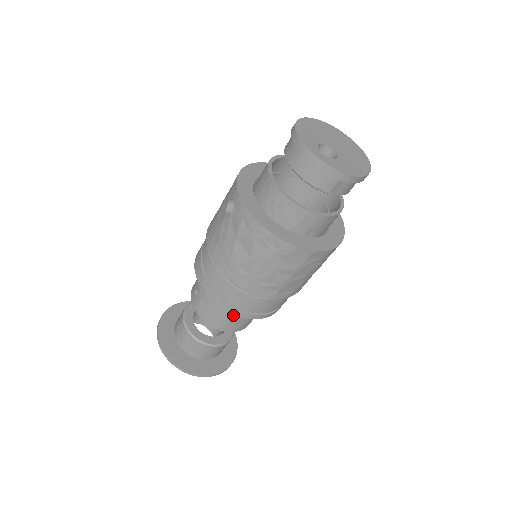
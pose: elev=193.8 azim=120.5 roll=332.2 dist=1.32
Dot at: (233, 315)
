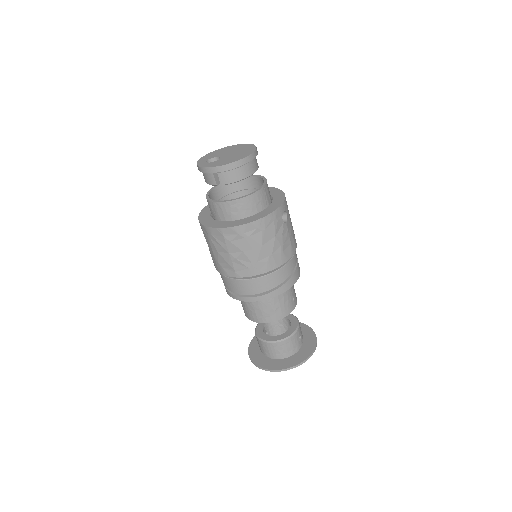
Dot at: (248, 304)
